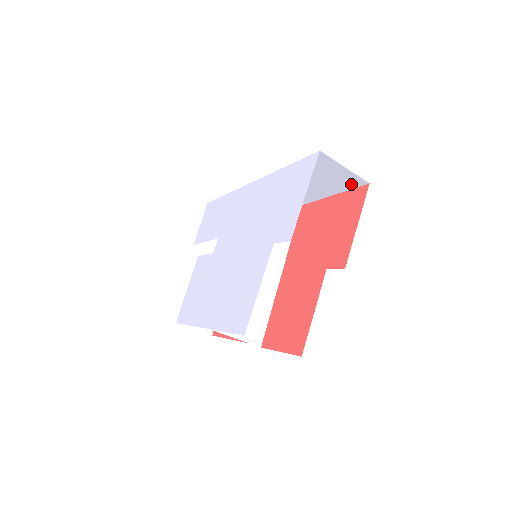
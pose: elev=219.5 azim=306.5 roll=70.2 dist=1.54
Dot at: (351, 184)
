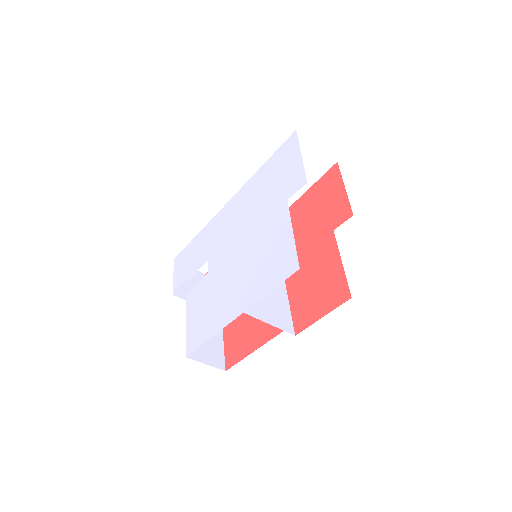
Dot at: (321, 169)
